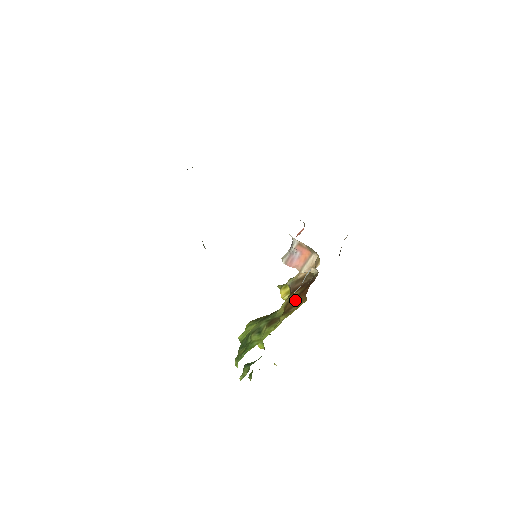
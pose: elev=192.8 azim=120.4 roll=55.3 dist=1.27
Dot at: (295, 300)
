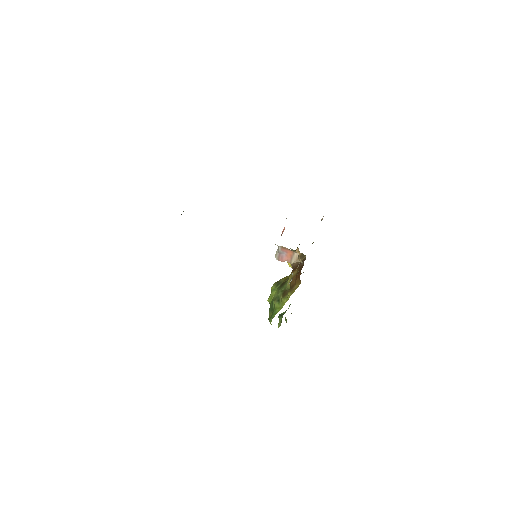
Dot at: (295, 279)
